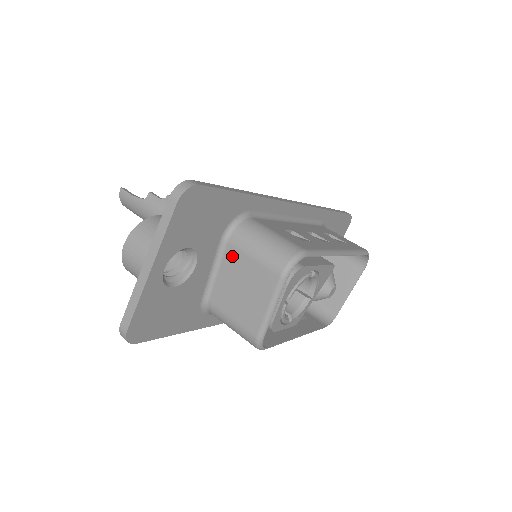
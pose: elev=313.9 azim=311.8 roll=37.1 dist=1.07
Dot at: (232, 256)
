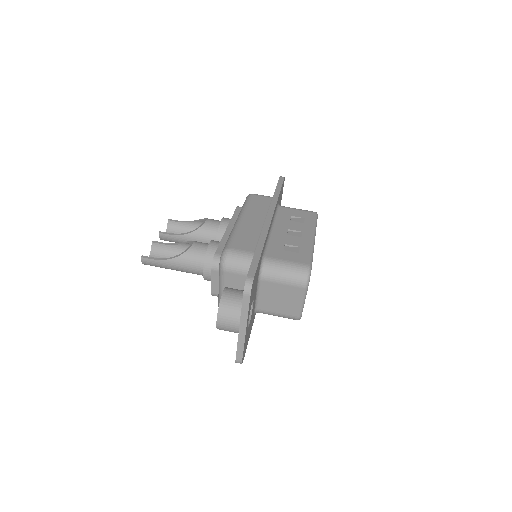
Dot at: (267, 286)
